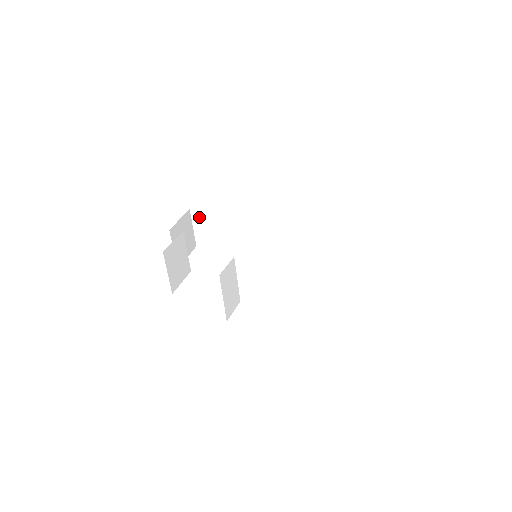
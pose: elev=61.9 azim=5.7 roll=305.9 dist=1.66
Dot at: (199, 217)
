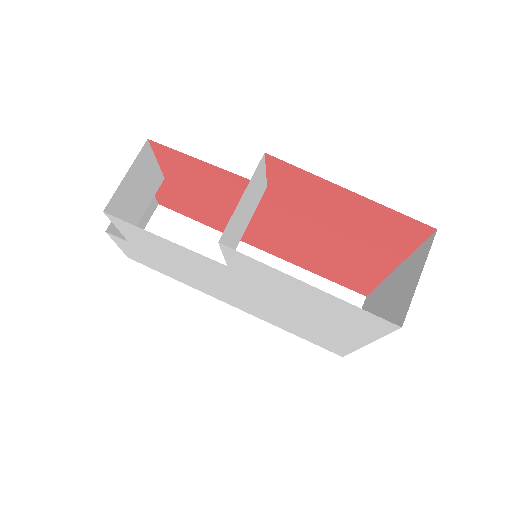
Dot at: (164, 220)
